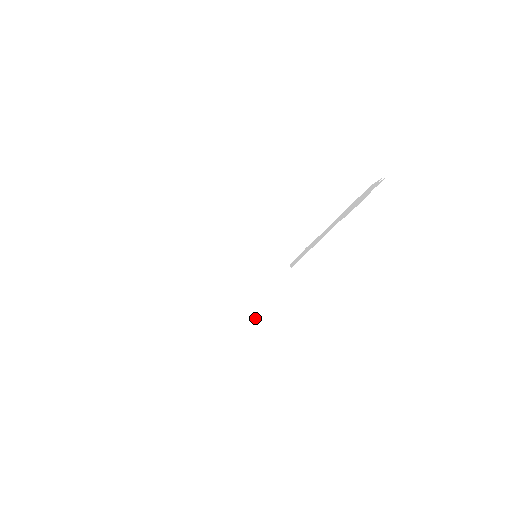
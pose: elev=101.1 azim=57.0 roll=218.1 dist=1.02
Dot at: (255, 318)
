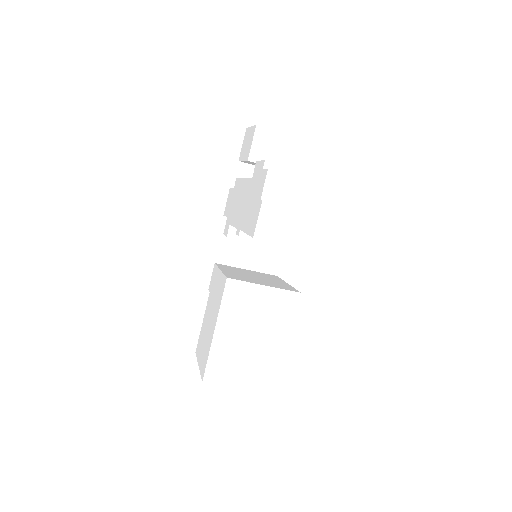
Dot at: (279, 355)
